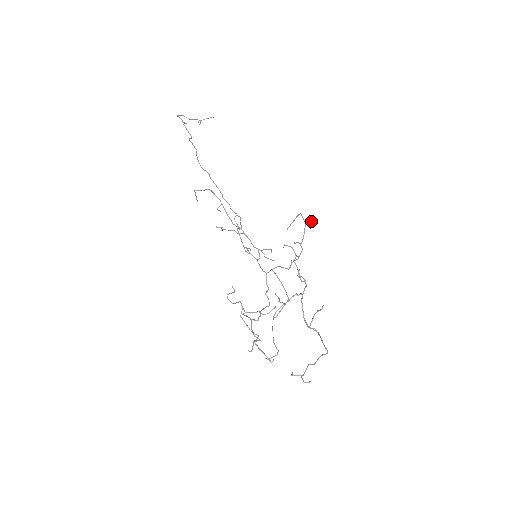
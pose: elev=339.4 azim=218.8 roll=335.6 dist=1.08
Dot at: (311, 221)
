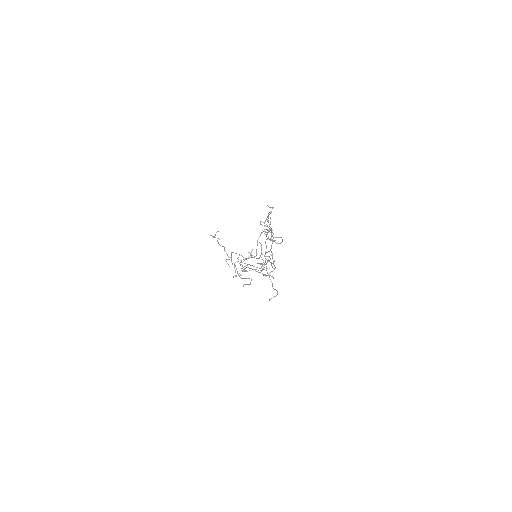
Dot at: (272, 208)
